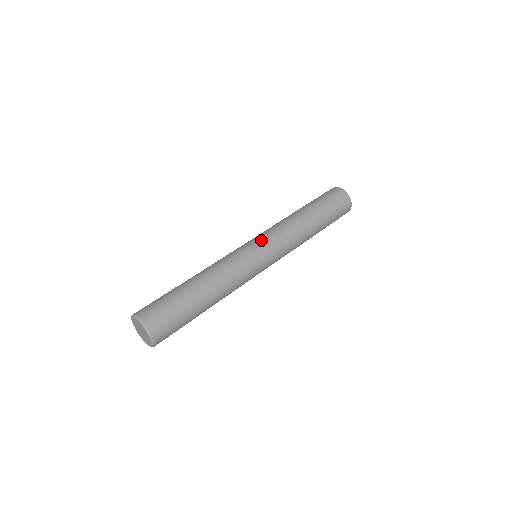
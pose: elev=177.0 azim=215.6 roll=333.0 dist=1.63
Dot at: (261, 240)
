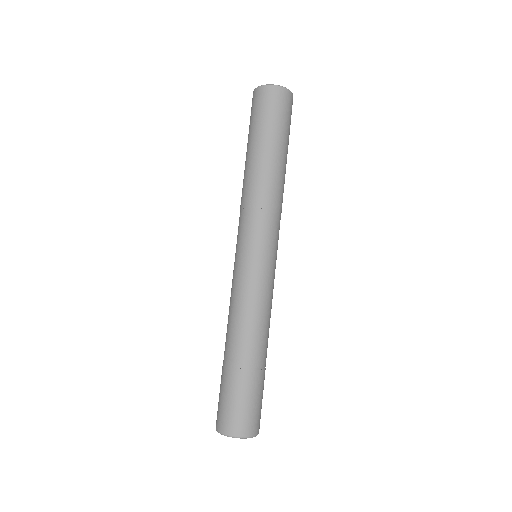
Dot at: (266, 245)
